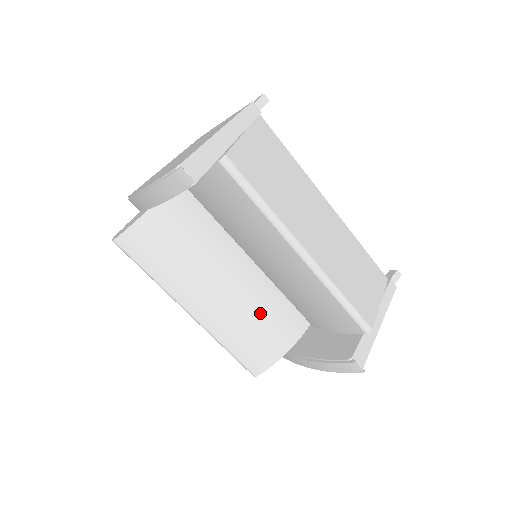
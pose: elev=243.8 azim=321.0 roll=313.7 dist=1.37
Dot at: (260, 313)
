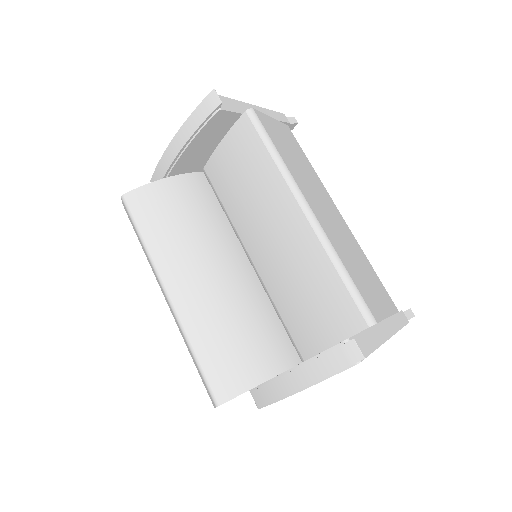
Dot at: (245, 318)
